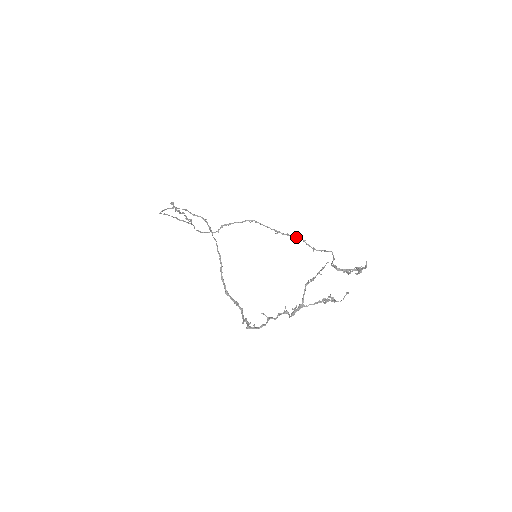
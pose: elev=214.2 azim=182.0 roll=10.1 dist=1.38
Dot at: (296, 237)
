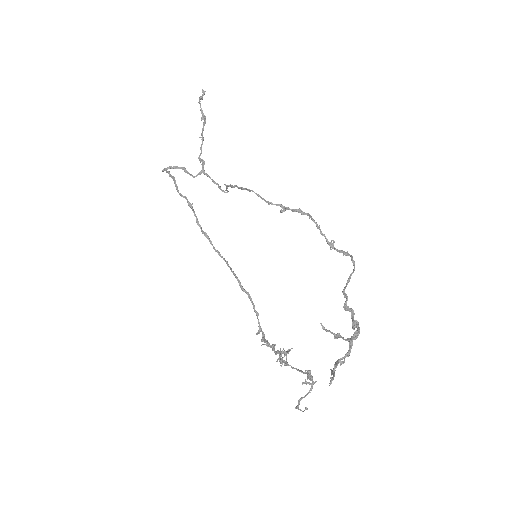
Dot at: (309, 217)
